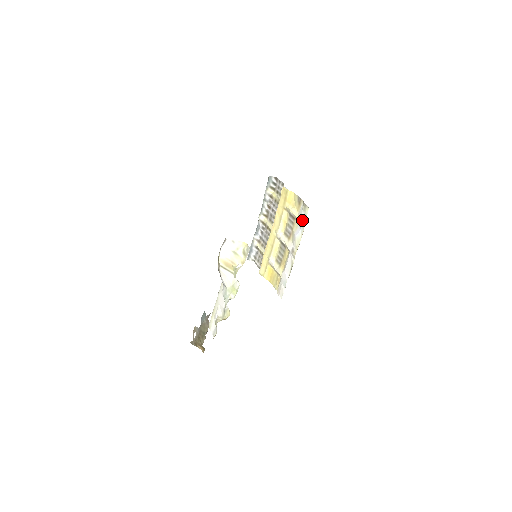
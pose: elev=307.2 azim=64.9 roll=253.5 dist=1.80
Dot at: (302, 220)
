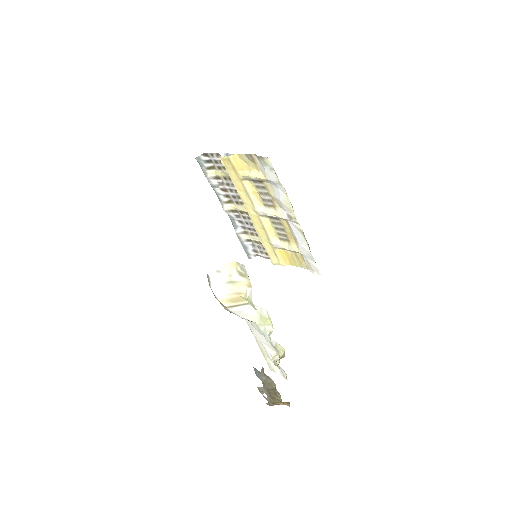
Dot at: (272, 177)
